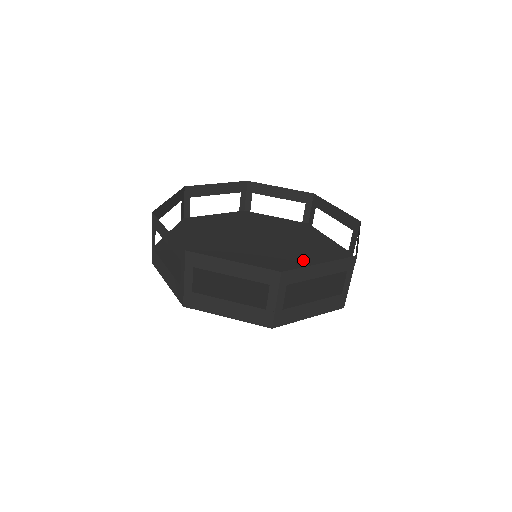
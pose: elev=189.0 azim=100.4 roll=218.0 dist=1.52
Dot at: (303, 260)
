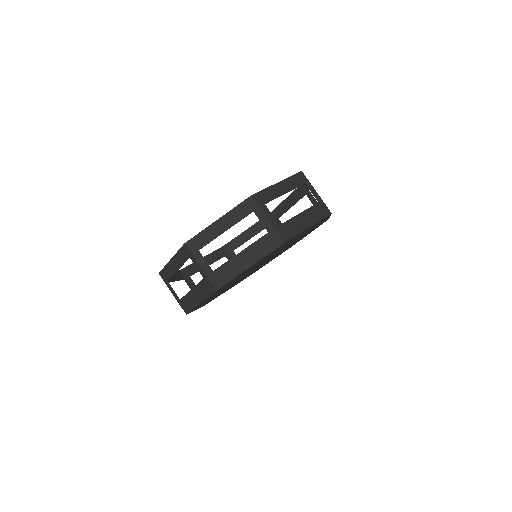
Dot at: occluded
